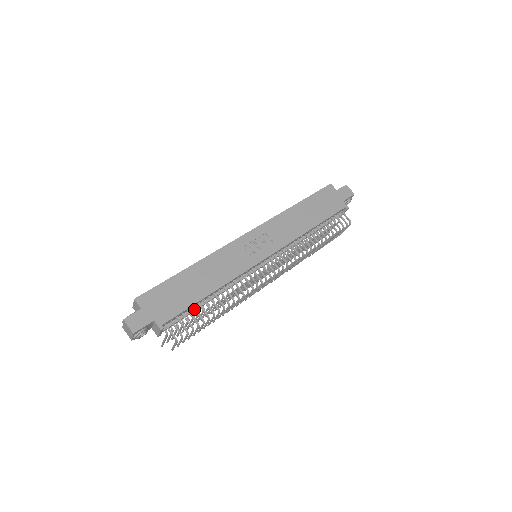
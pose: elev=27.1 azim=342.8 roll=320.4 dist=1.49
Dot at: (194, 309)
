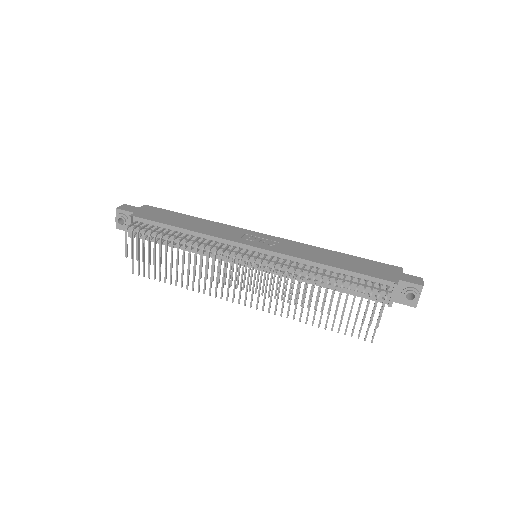
Dot at: (162, 229)
